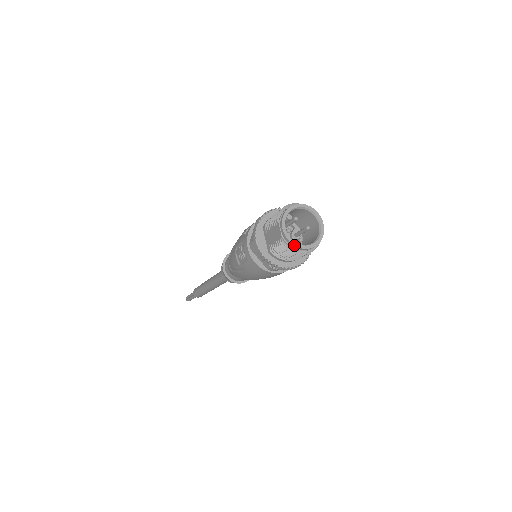
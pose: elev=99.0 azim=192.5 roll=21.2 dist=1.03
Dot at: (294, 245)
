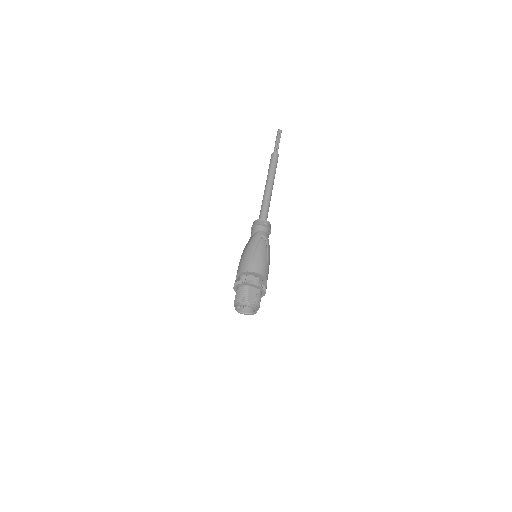
Dot at: occluded
